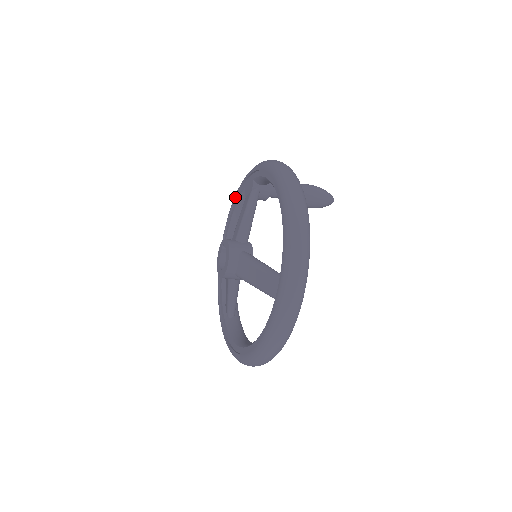
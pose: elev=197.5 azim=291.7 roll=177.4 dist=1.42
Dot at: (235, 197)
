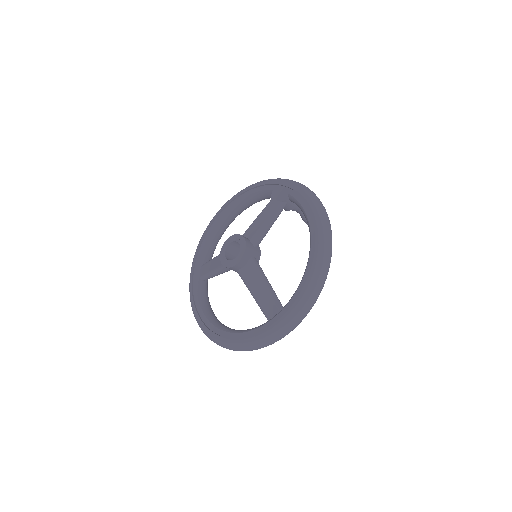
Dot at: (258, 186)
